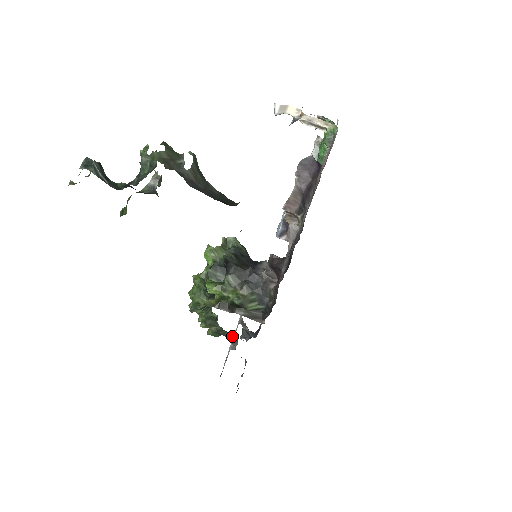
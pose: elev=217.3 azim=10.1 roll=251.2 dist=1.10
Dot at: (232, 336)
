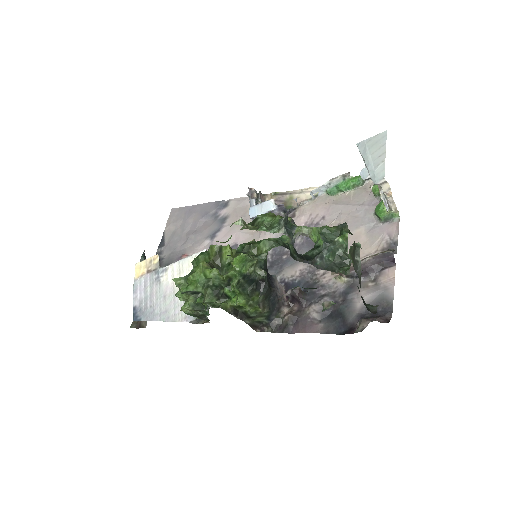
Dot at: (206, 319)
